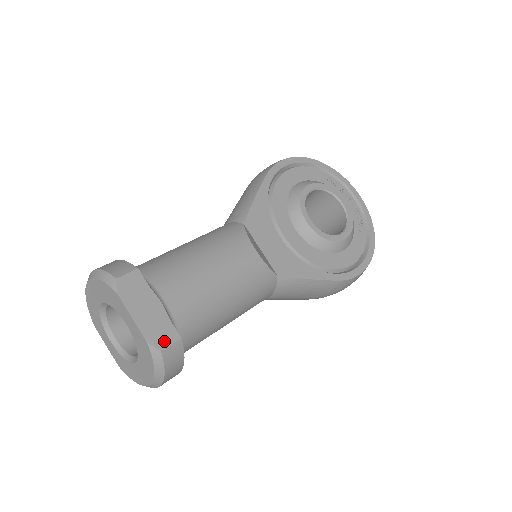
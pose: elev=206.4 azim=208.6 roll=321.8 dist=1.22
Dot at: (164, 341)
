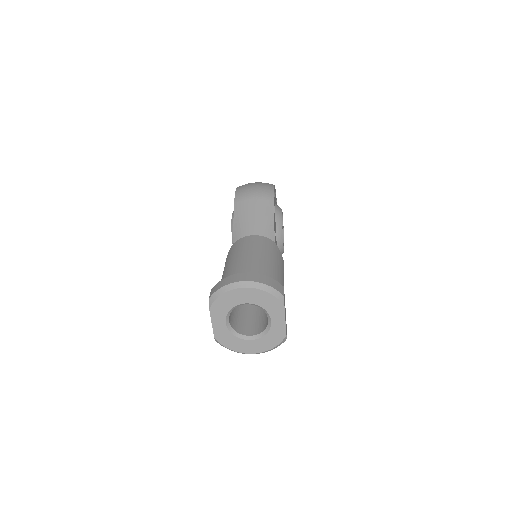
Dot at: occluded
